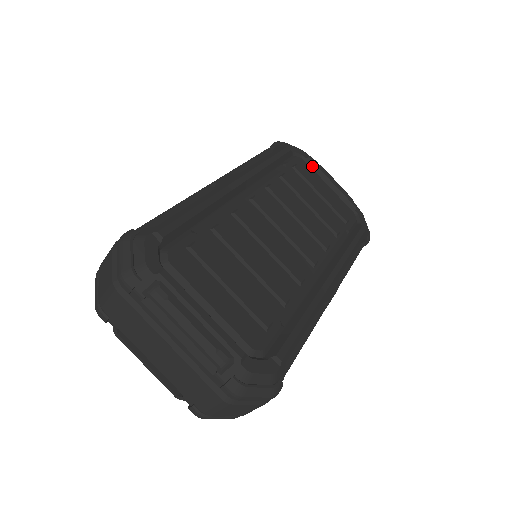
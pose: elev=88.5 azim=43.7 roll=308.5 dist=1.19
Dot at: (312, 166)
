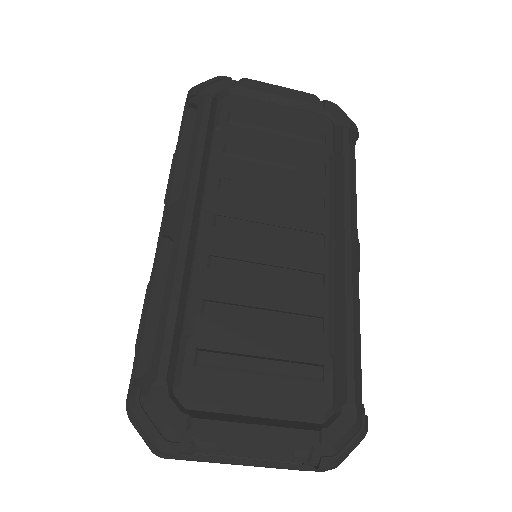
Dot at: (247, 93)
